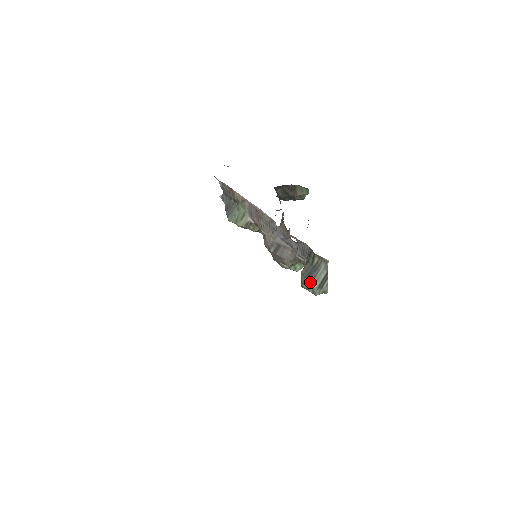
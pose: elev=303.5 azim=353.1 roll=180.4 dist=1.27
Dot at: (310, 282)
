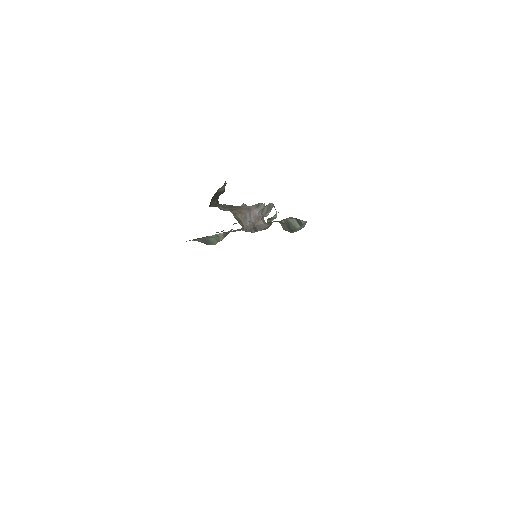
Dot at: (294, 230)
